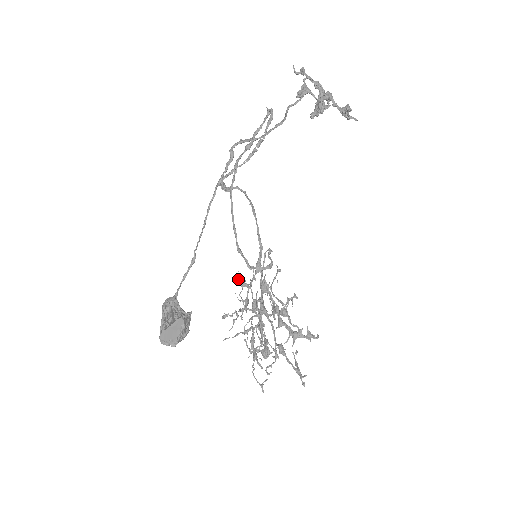
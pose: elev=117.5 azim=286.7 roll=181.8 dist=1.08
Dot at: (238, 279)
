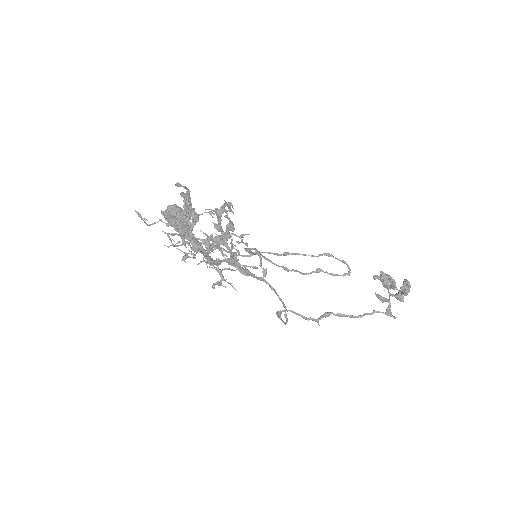
Dot at: (219, 283)
